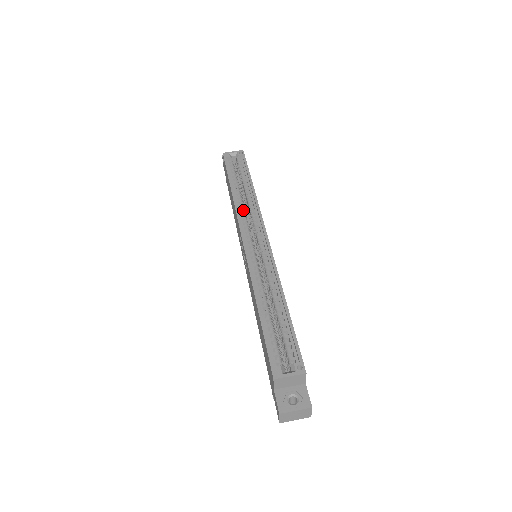
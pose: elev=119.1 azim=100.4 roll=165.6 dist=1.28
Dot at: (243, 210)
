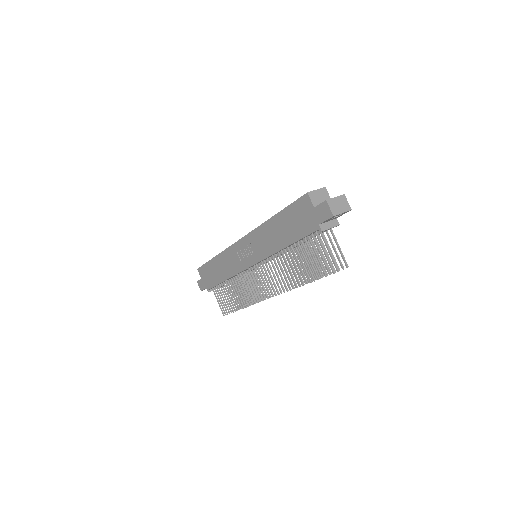
Dot at: occluded
